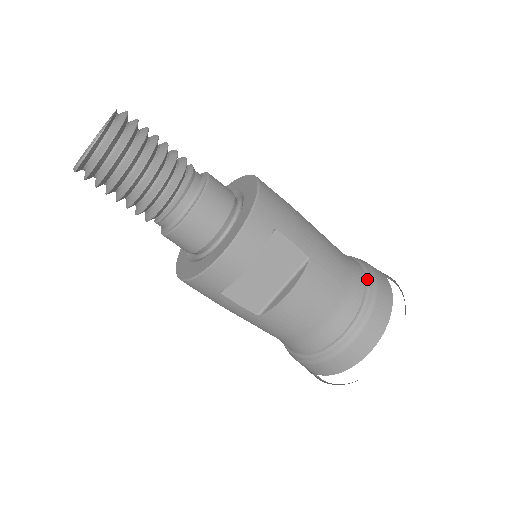
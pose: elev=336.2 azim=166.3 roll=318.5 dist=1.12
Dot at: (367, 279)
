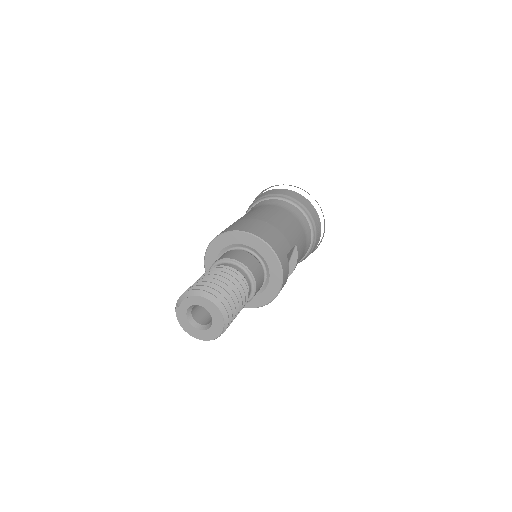
Dot at: (304, 213)
